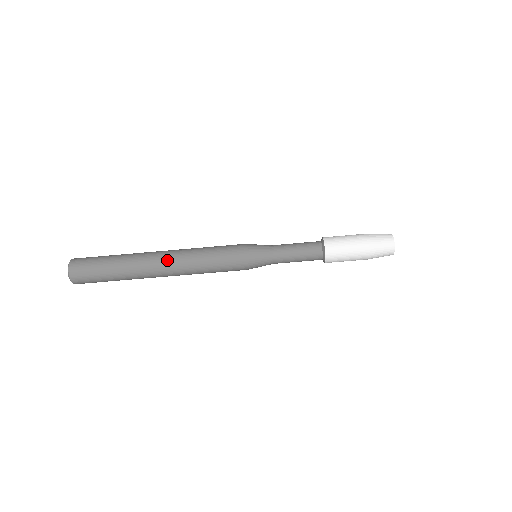
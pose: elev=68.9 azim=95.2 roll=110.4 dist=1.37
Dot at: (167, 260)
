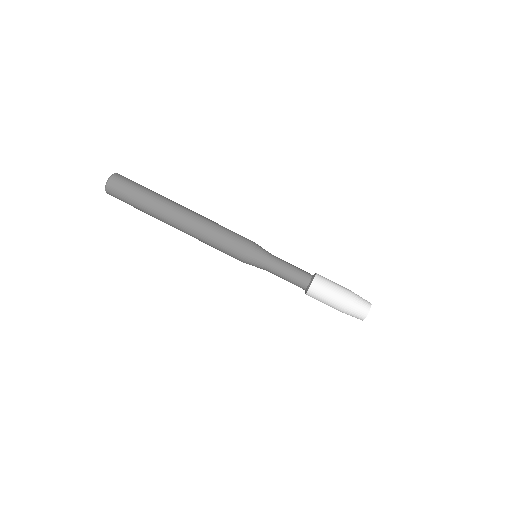
Dot at: (188, 215)
